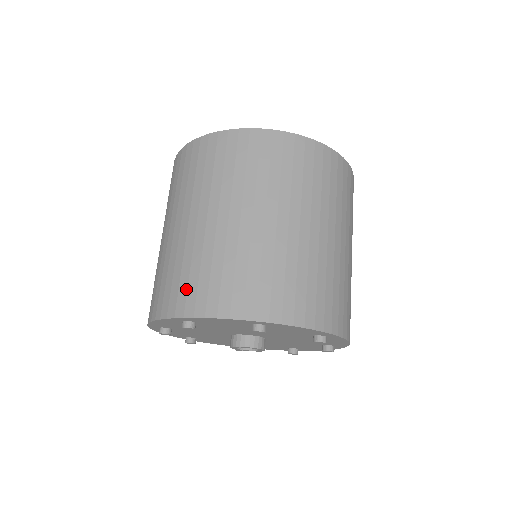
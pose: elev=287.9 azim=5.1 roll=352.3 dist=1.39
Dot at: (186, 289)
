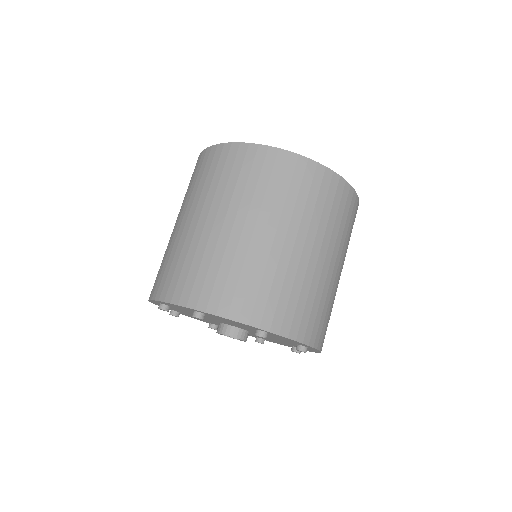
Dot at: (159, 277)
